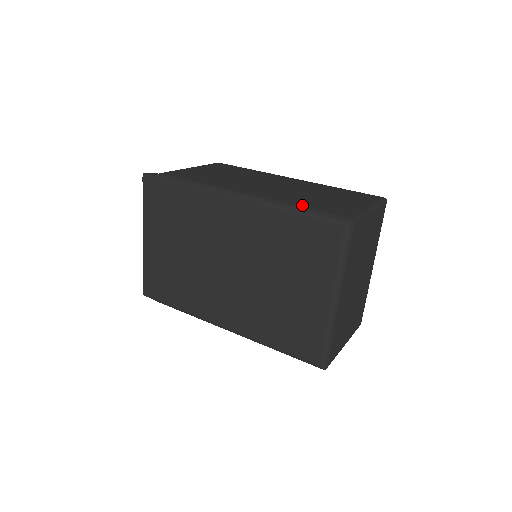
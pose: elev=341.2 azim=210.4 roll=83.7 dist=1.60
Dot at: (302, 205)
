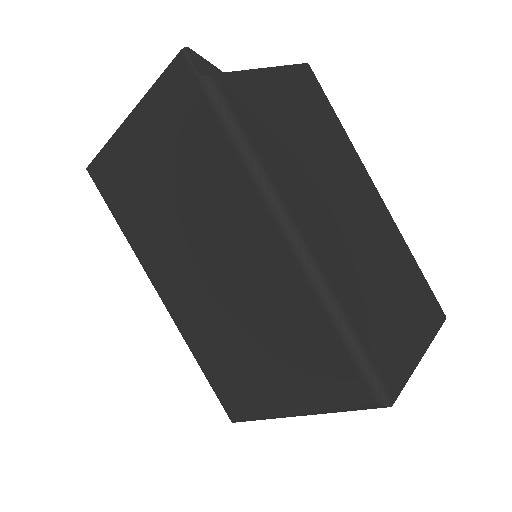
Dot at: (357, 325)
